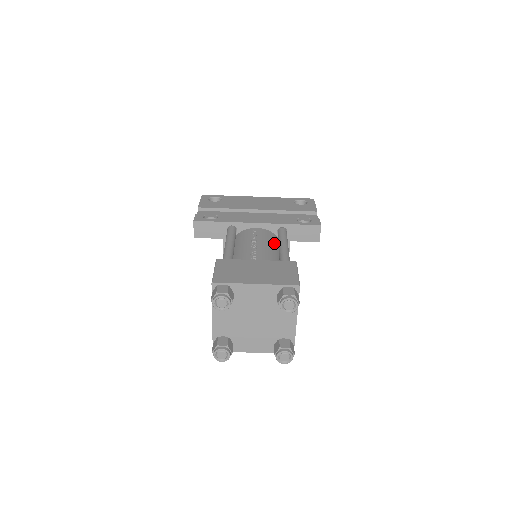
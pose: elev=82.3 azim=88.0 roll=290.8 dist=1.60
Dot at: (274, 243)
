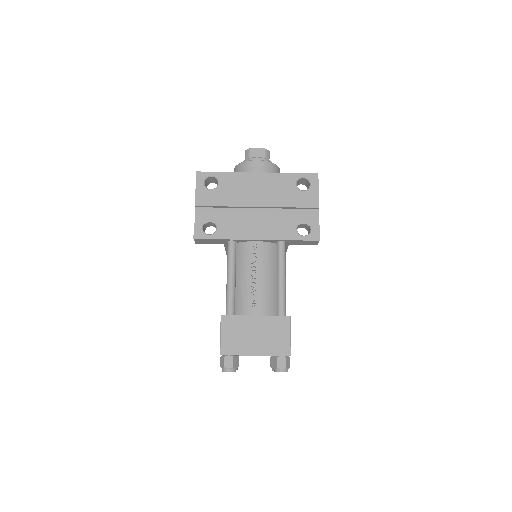
Dot at: (273, 264)
